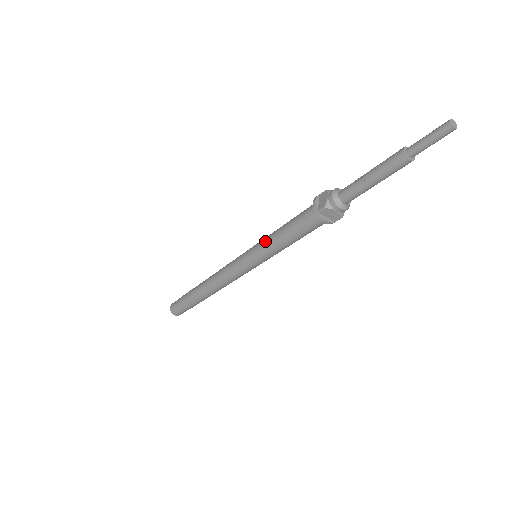
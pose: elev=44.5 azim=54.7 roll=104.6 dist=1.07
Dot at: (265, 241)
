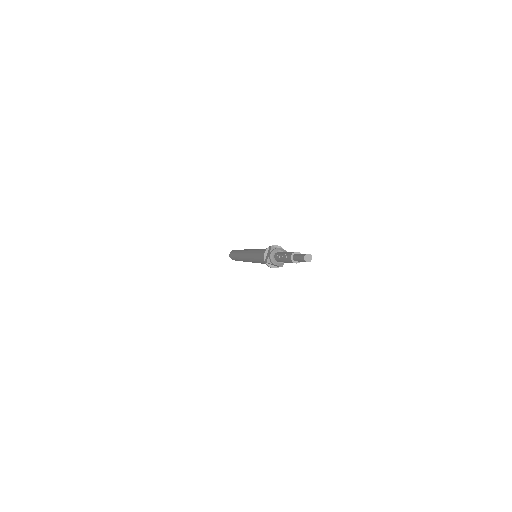
Dot at: (253, 255)
